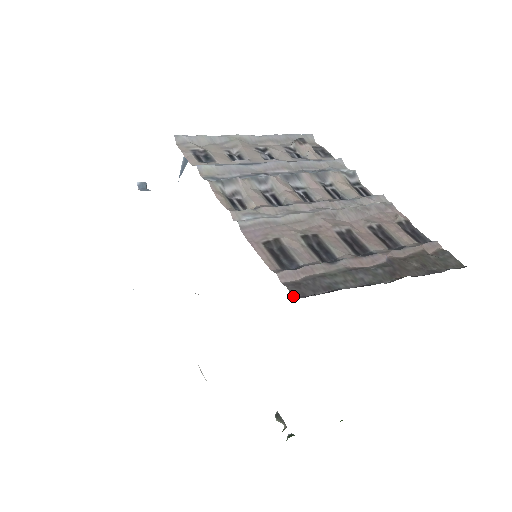
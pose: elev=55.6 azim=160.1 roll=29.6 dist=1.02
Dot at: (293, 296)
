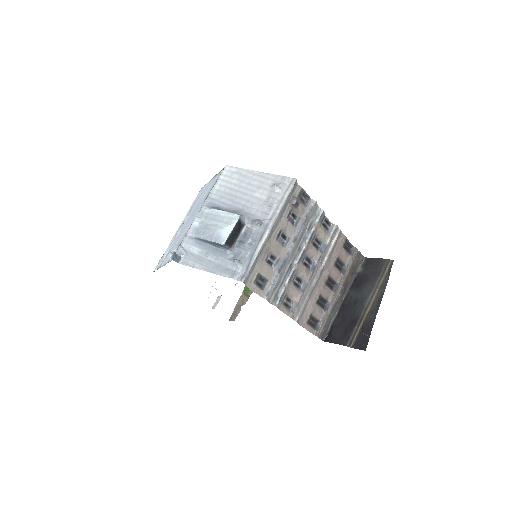
Dot at: (322, 340)
